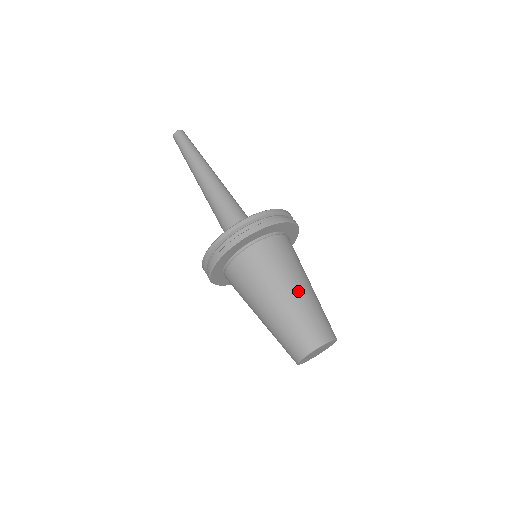
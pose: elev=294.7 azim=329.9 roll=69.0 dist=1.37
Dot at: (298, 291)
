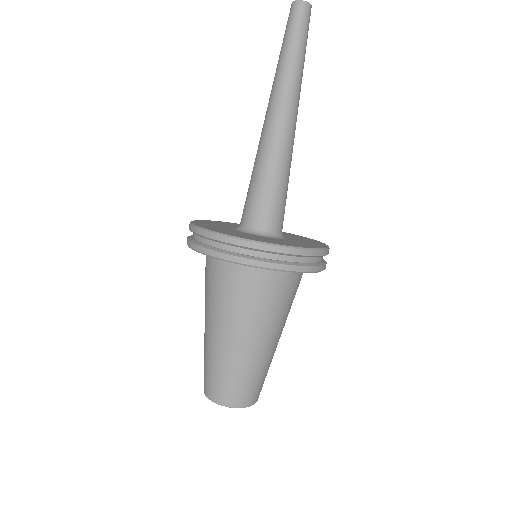
Dot at: (252, 347)
